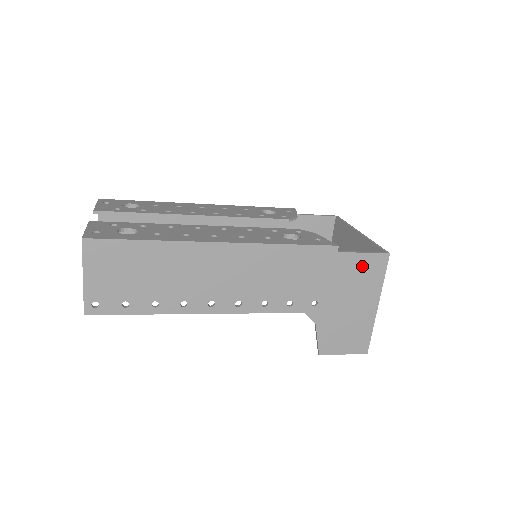
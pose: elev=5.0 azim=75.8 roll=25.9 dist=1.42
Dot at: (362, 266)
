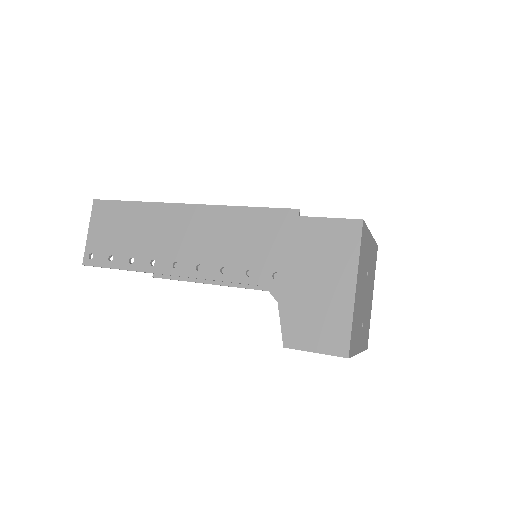
Dot at: (329, 234)
